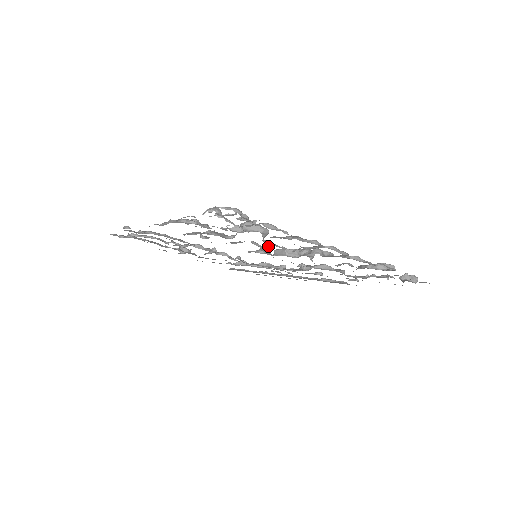
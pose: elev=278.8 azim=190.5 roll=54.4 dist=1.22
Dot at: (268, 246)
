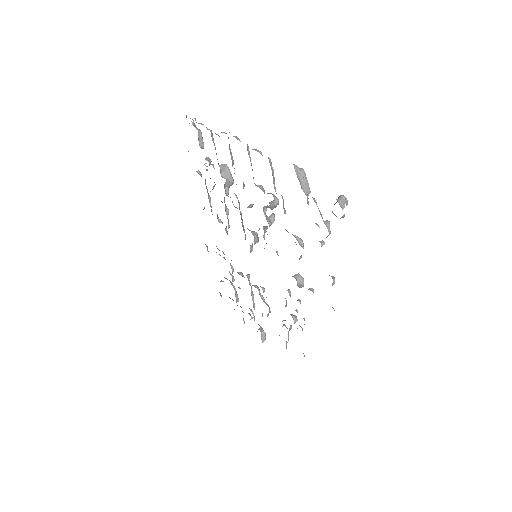
Dot at: occluded
